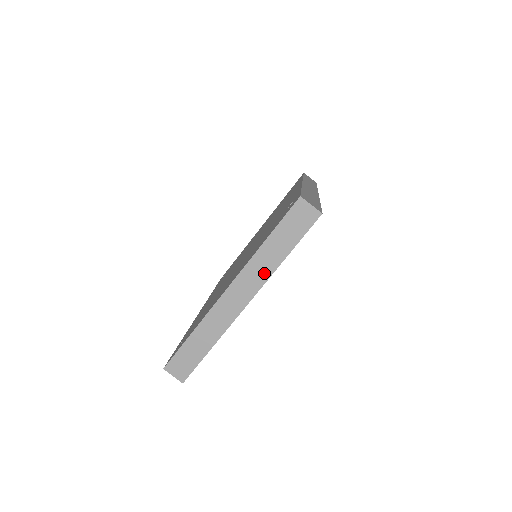
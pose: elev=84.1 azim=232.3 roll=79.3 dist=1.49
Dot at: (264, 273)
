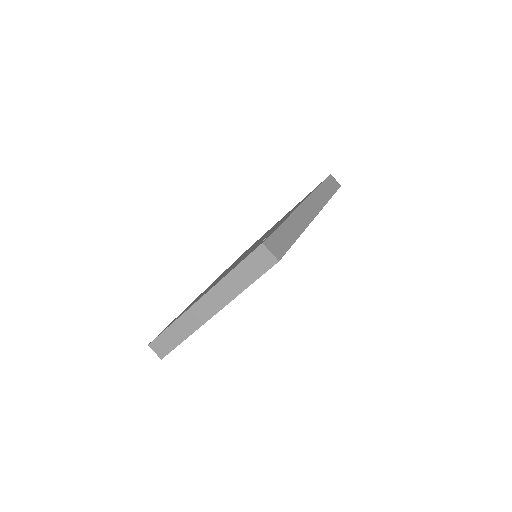
Dot at: (228, 296)
